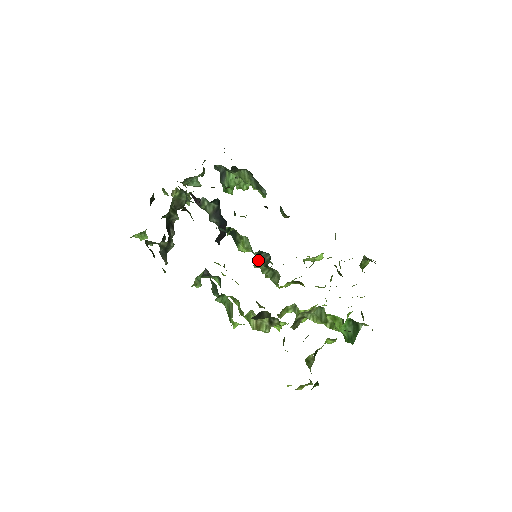
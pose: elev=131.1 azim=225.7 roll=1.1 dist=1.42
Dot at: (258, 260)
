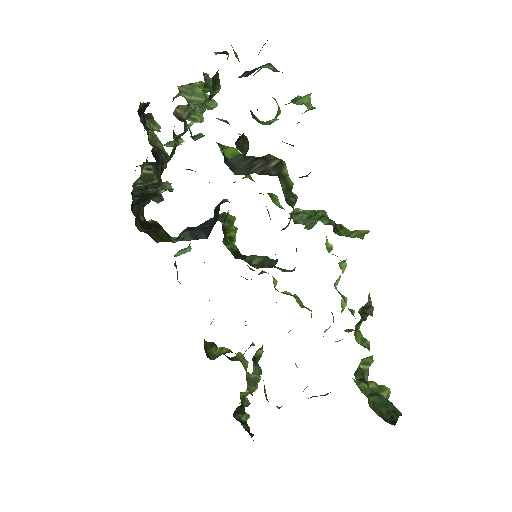
Dot at: occluded
